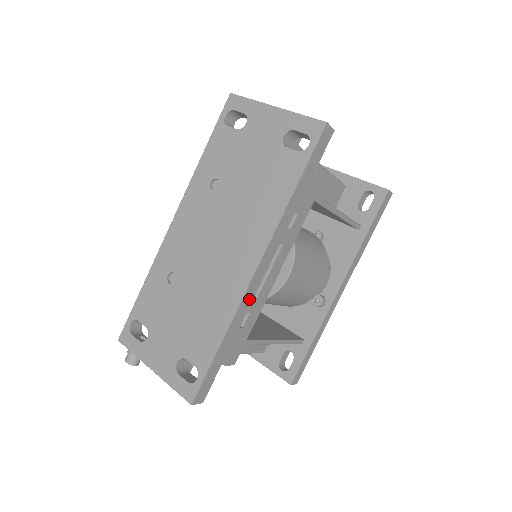
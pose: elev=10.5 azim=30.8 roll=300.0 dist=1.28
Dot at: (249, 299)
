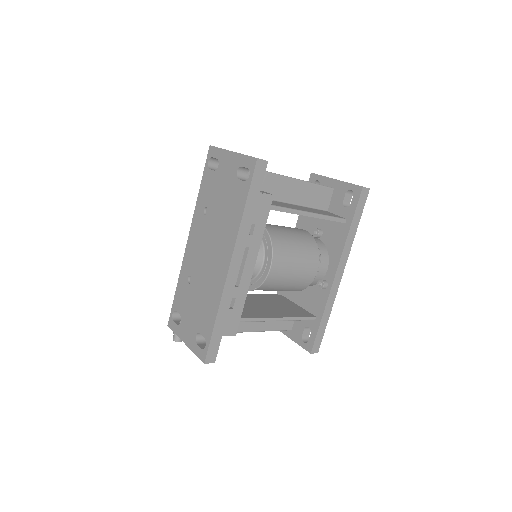
Dot at: (231, 288)
